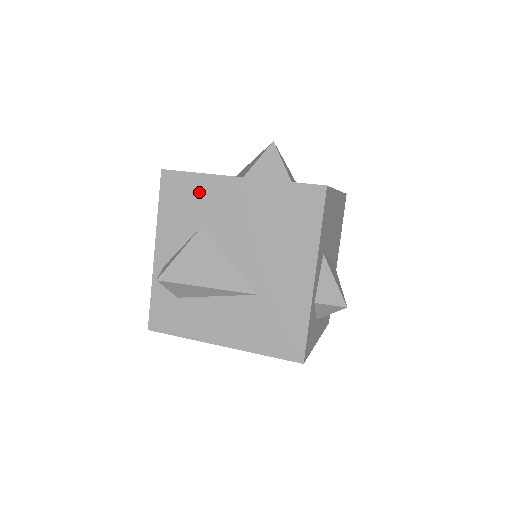
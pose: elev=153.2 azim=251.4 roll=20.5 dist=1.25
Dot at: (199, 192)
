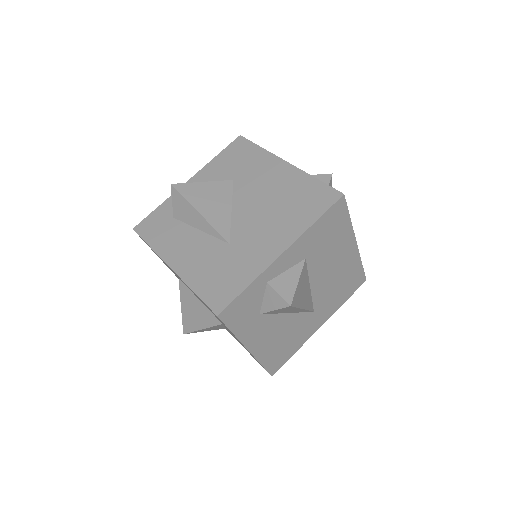
Dot at: (251, 158)
